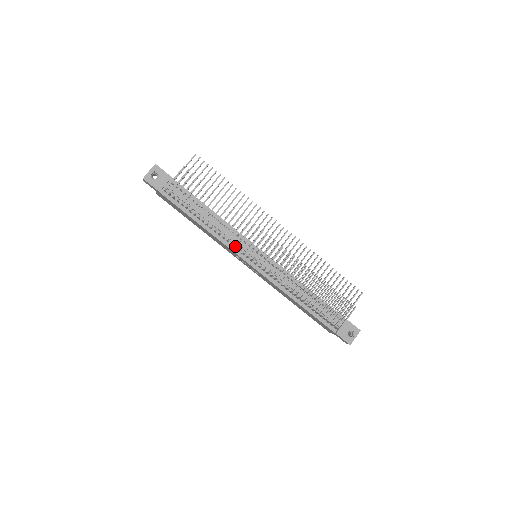
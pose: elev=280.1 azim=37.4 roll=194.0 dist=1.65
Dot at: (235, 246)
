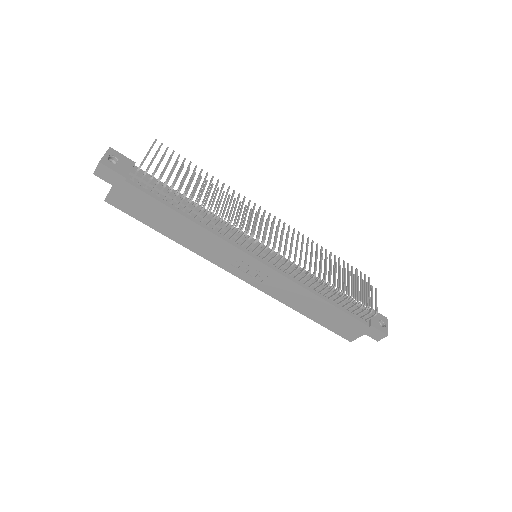
Dot at: (237, 239)
